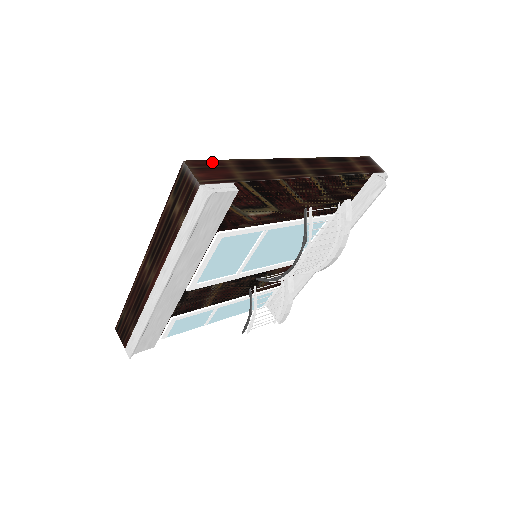
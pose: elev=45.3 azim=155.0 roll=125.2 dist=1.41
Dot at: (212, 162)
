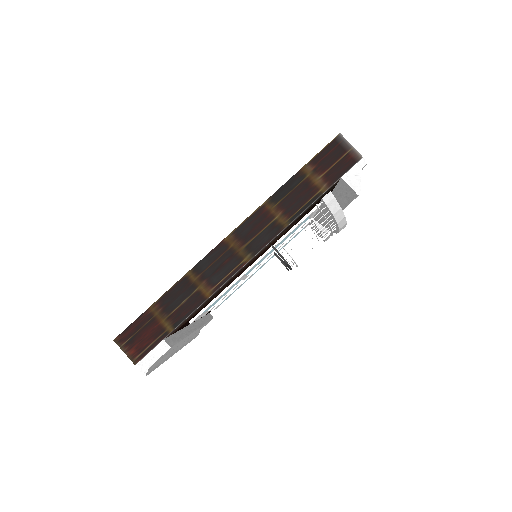
Dot at: (138, 322)
